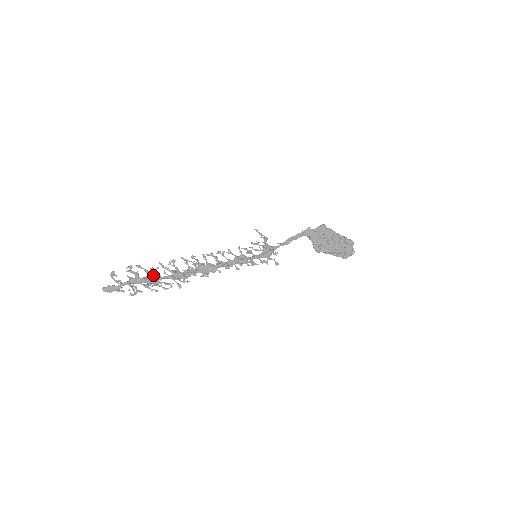
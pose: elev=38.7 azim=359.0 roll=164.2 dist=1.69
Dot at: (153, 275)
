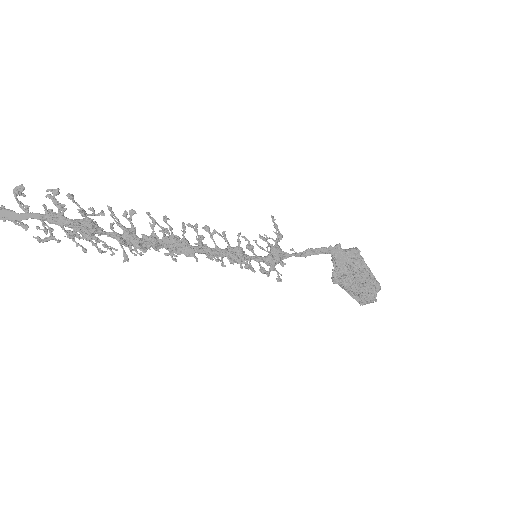
Dot at: (90, 222)
